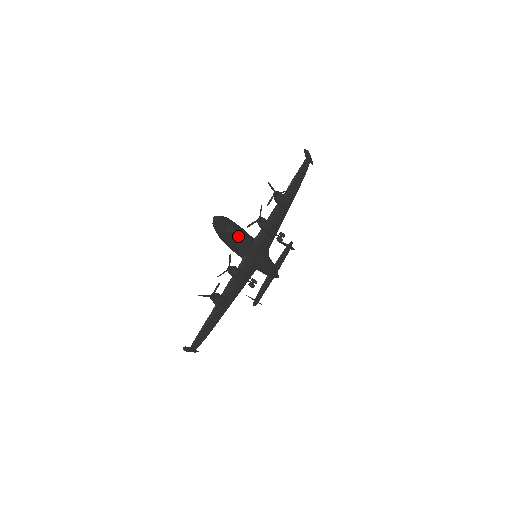
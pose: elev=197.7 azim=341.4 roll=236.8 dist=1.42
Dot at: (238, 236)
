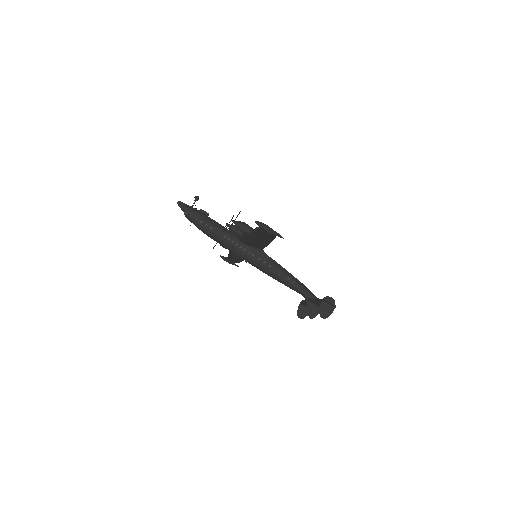
Dot at: (198, 198)
